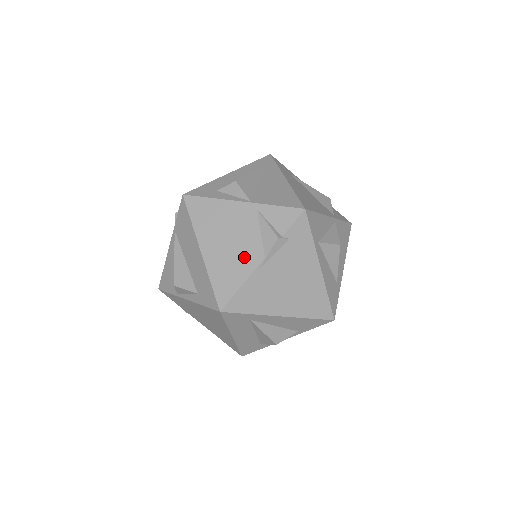
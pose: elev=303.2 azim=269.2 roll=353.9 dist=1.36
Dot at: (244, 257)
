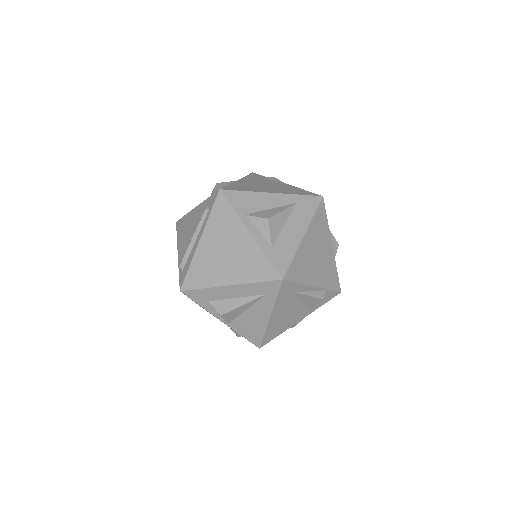
Dot at: occluded
